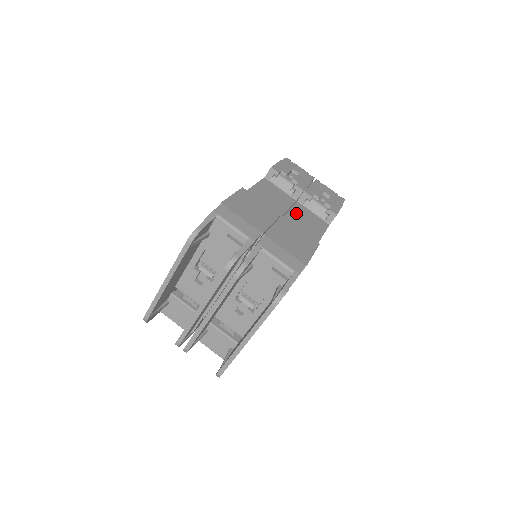
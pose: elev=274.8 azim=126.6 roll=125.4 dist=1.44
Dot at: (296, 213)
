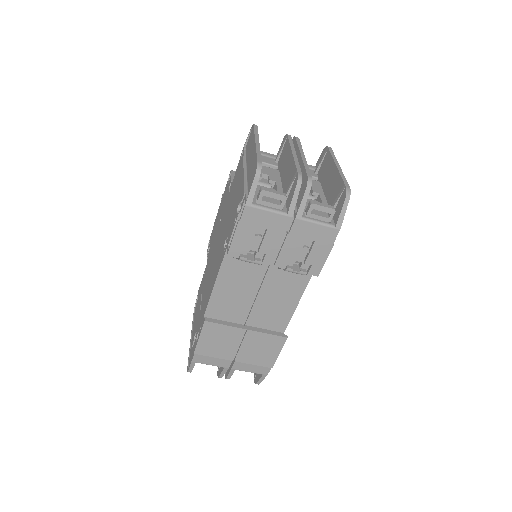
Dot at: (271, 282)
